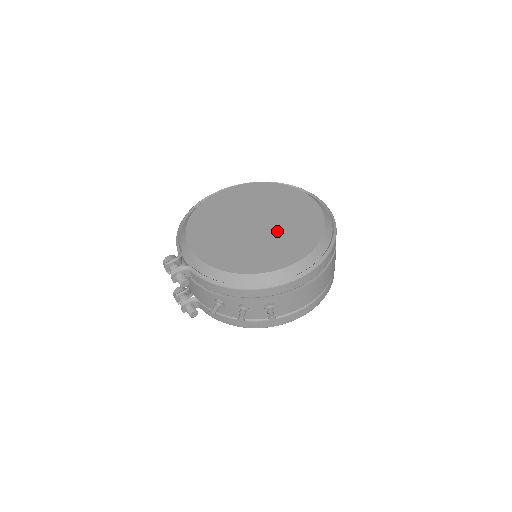
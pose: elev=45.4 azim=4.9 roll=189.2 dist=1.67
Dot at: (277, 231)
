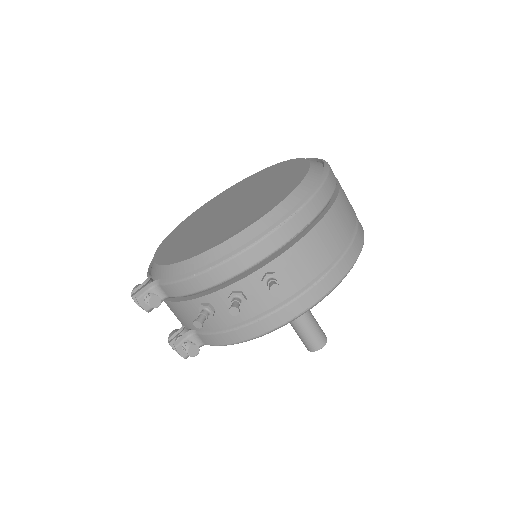
Dot at: (254, 198)
